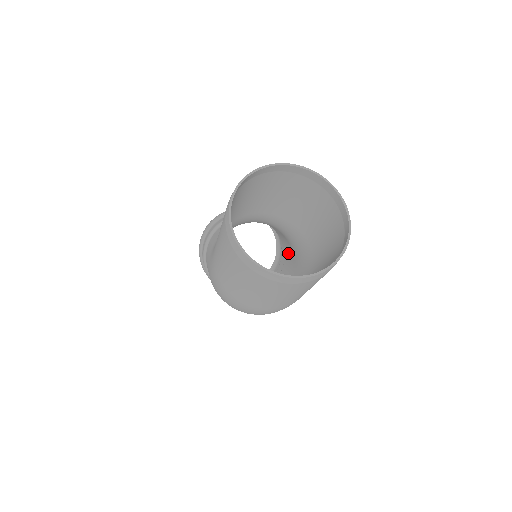
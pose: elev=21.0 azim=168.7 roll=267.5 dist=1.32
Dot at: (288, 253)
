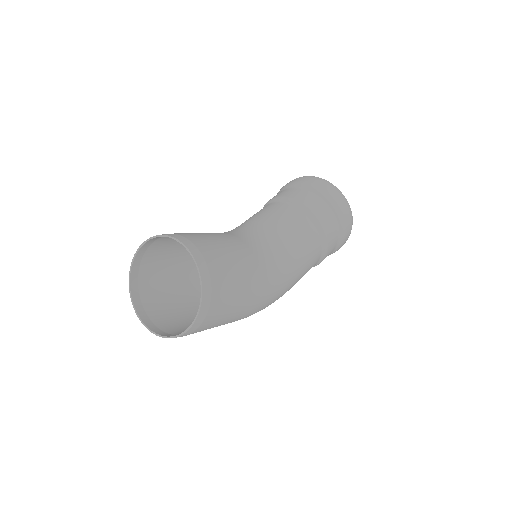
Dot at: (308, 250)
